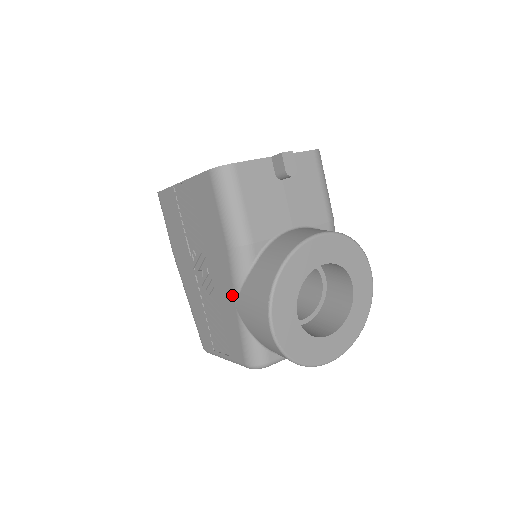
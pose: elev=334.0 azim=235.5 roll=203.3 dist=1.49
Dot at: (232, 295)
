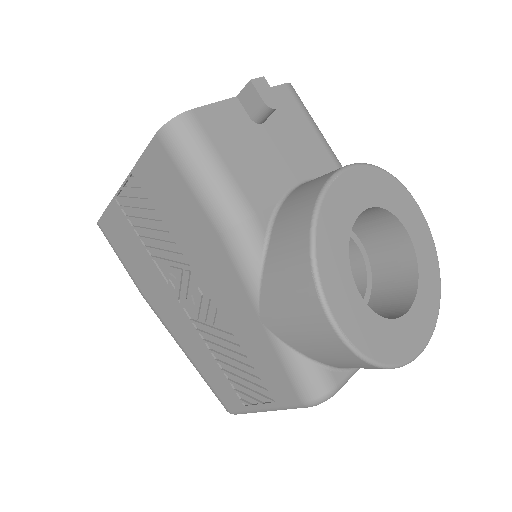
Dot at: (249, 305)
